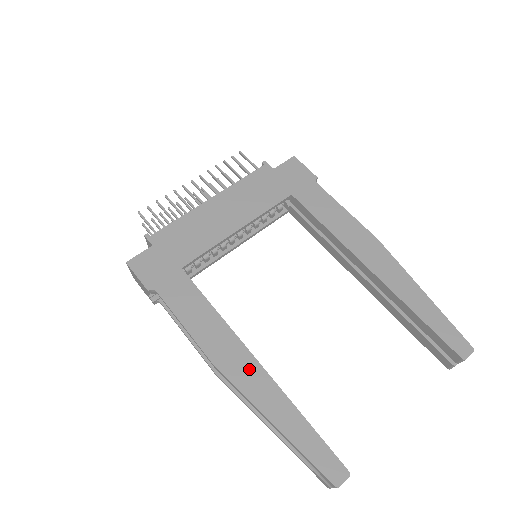
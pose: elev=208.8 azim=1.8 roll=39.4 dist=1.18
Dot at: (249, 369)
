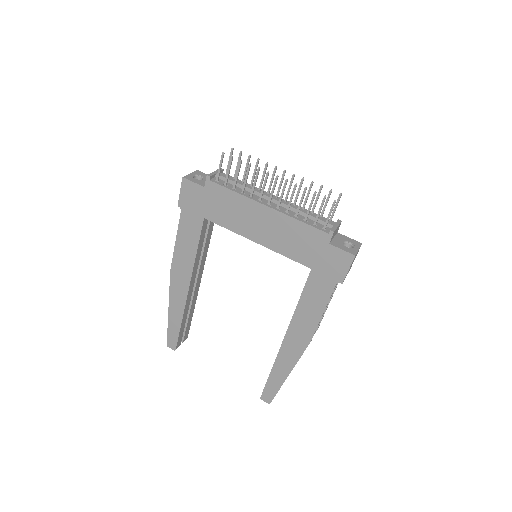
Dot at: (181, 289)
